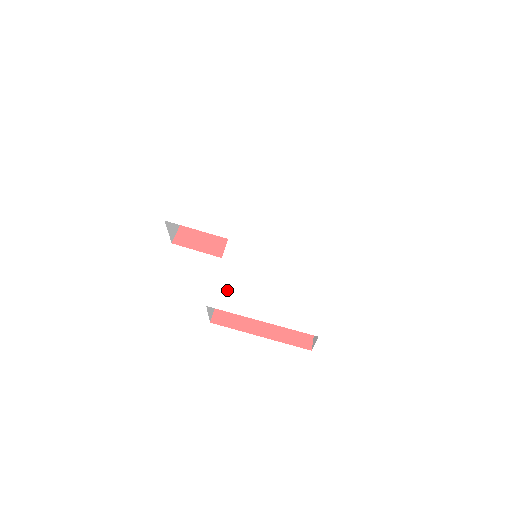
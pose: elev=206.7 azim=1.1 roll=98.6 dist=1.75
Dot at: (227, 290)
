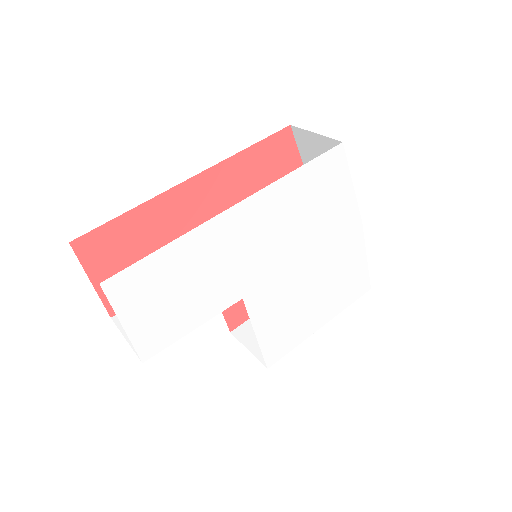
Dot at: (277, 340)
